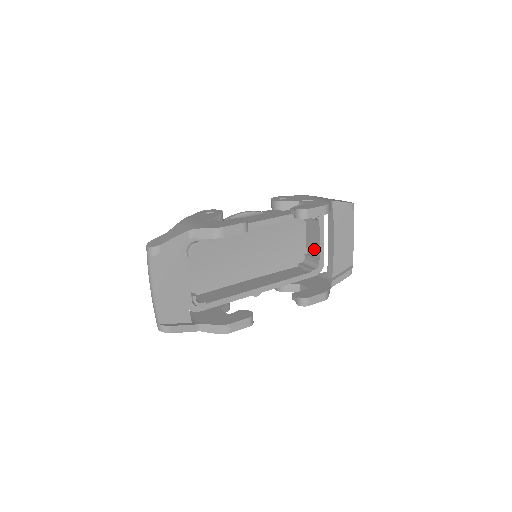
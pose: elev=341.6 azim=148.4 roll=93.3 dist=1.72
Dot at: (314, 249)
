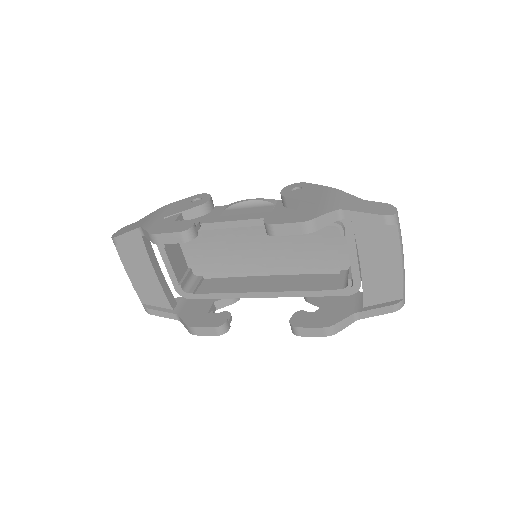
Dot at: occluded
